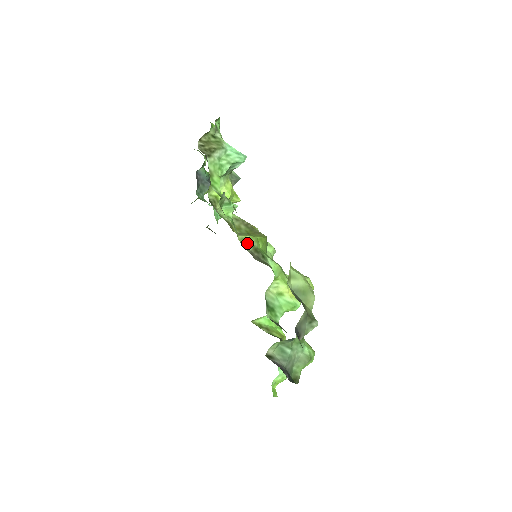
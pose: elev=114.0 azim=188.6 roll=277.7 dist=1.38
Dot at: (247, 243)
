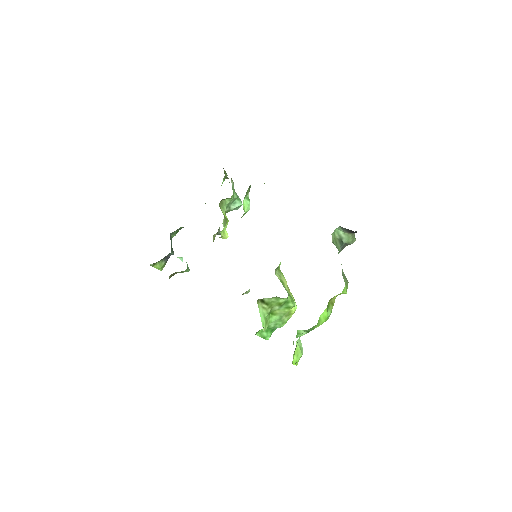
Dot at: occluded
